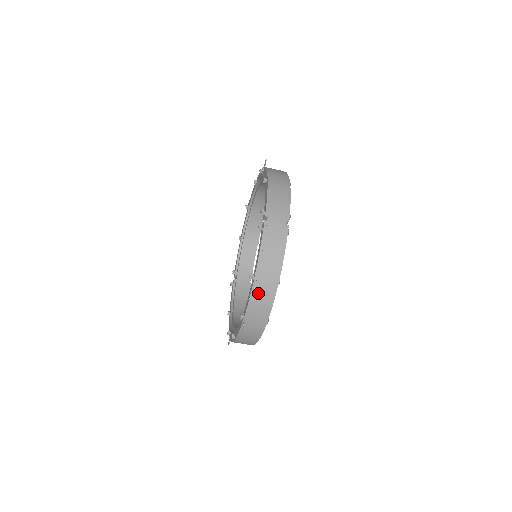
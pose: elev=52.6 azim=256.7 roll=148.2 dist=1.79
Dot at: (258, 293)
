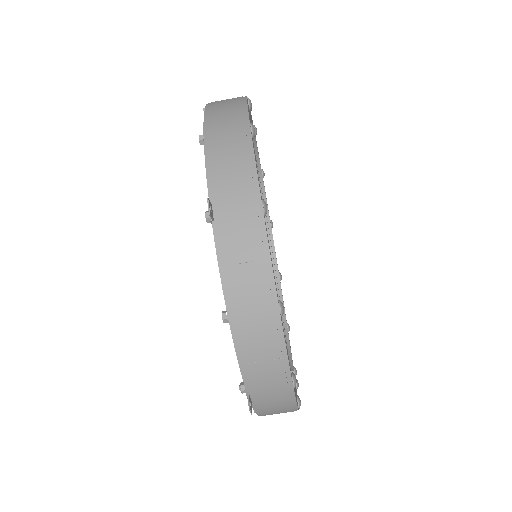
Dot at: (218, 147)
